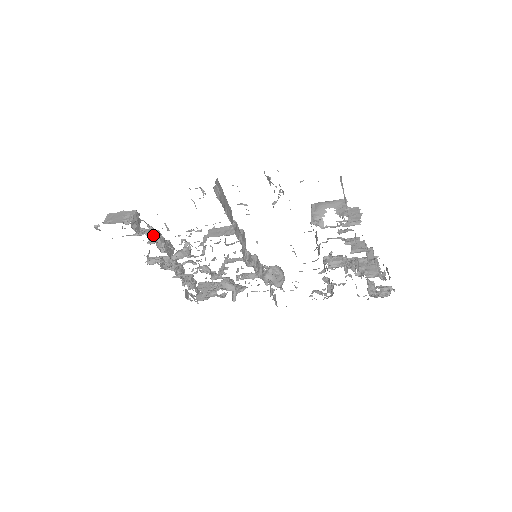
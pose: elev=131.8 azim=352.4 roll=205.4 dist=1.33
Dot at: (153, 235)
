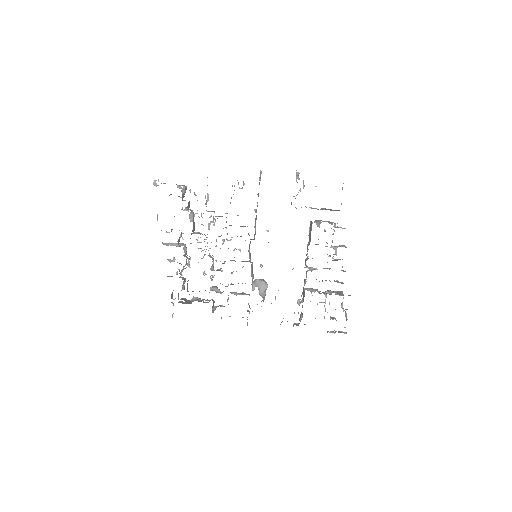
Dot at: (189, 209)
